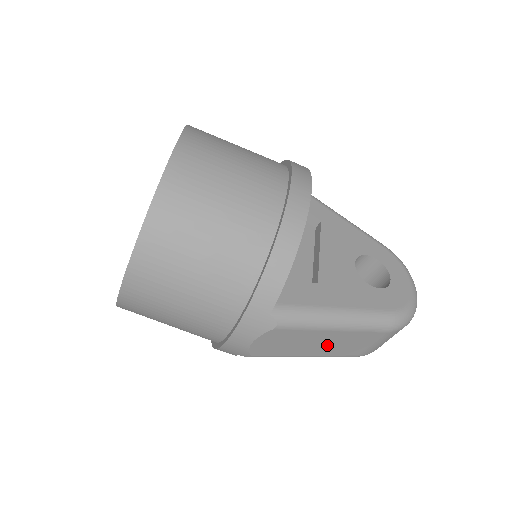
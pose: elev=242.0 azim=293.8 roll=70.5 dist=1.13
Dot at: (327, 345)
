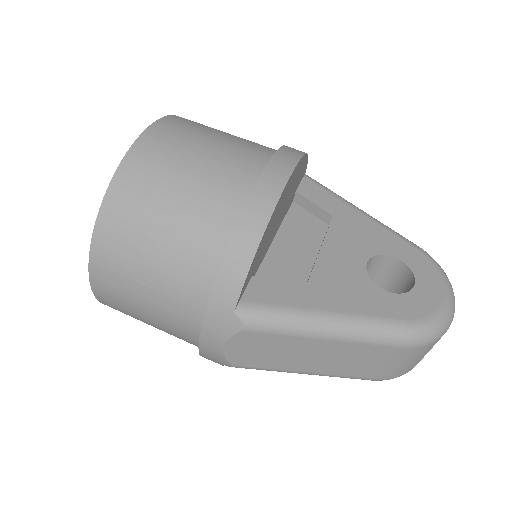
Dot at: (324, 359)
